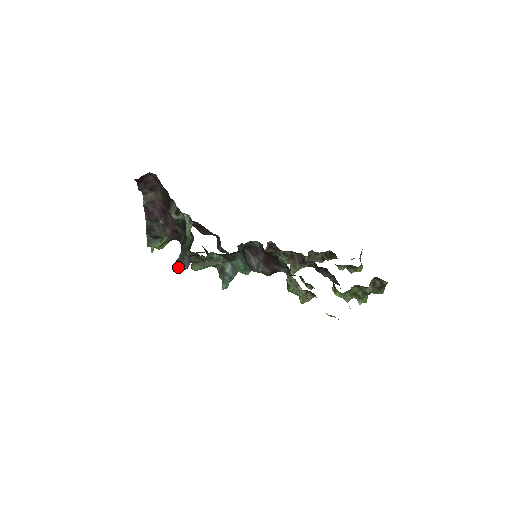
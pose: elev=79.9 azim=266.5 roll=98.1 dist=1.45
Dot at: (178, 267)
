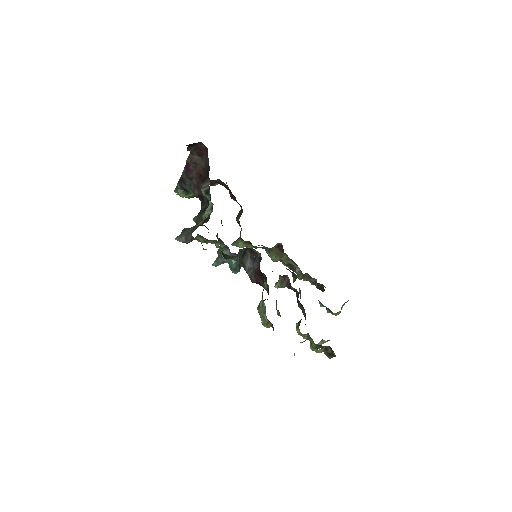
Dot at: (181, 238)
